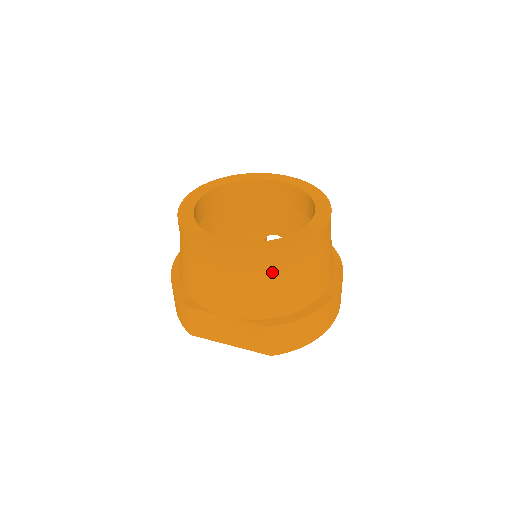
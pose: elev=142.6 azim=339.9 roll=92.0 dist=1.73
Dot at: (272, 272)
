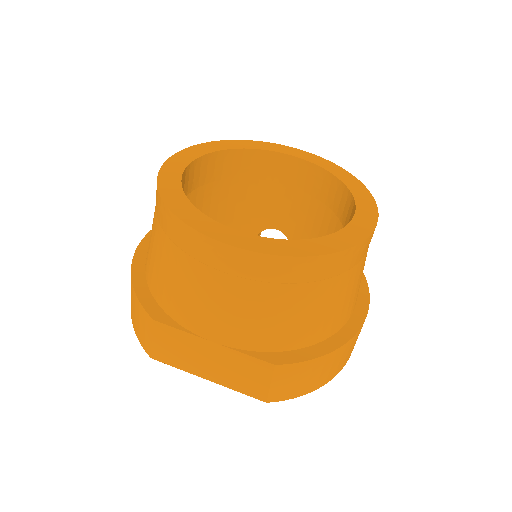
Dot at: (295, 287)
